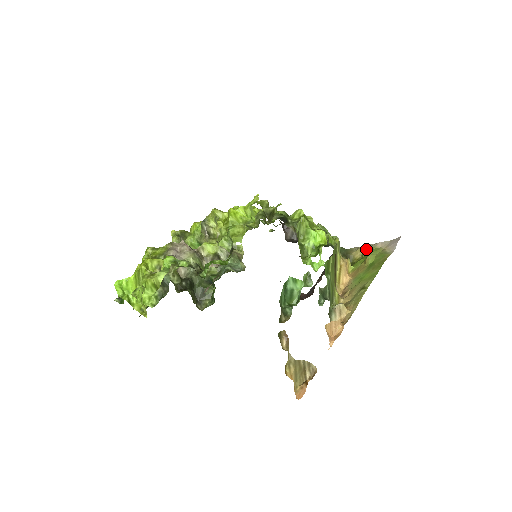
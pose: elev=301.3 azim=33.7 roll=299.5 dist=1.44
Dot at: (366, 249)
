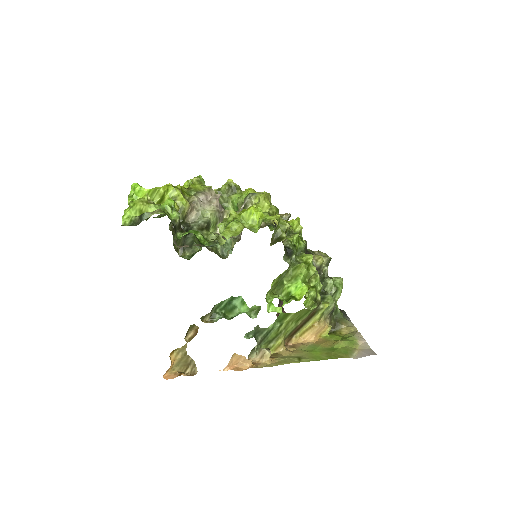
Dot at: (352, 334)
